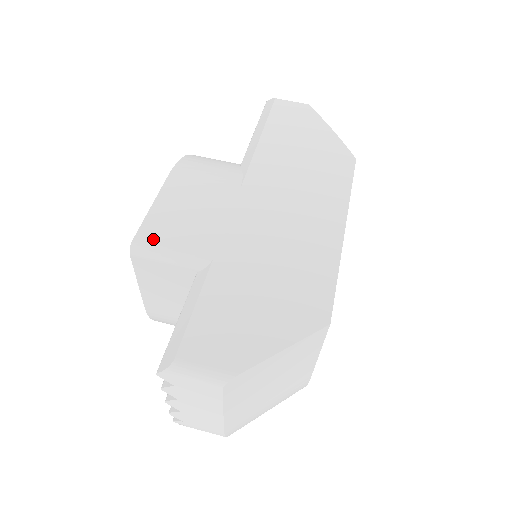
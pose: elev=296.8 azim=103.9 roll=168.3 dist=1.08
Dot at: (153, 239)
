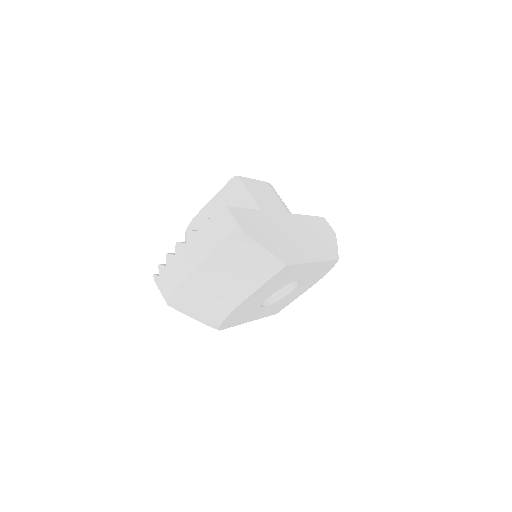
Dot at: (245, 184)
